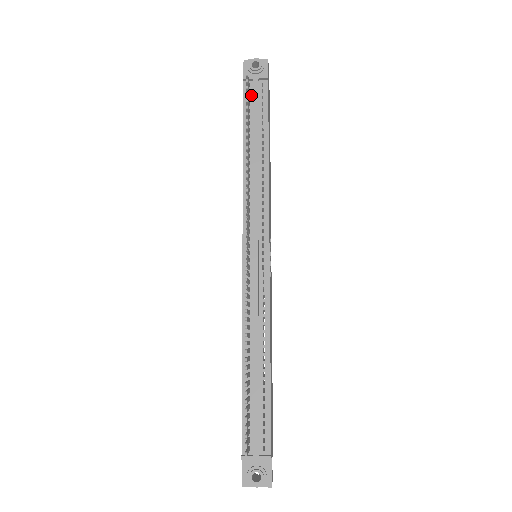
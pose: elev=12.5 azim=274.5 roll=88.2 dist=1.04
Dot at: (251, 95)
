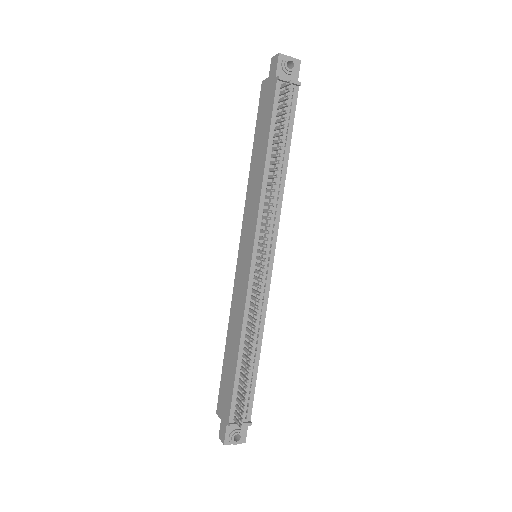
Dot at: occluded
